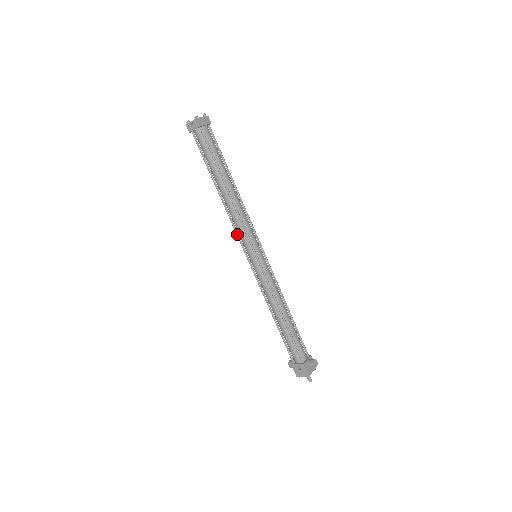
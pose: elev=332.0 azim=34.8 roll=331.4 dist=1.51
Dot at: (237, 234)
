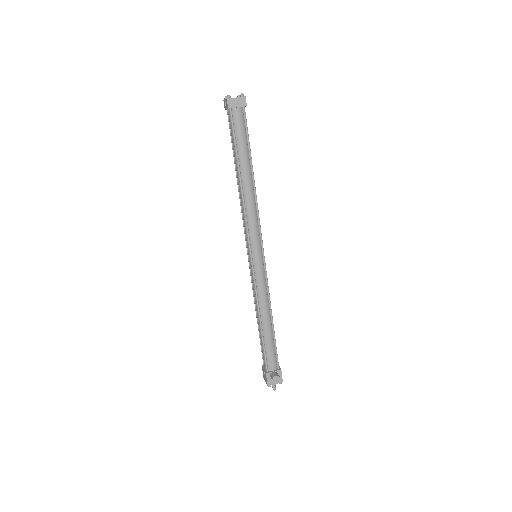
Dot at: (244, 228)
